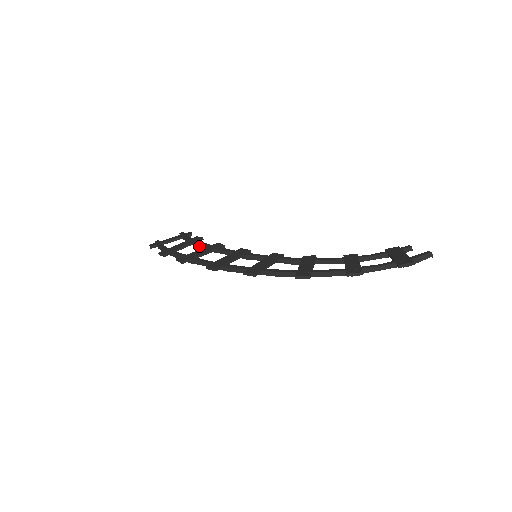
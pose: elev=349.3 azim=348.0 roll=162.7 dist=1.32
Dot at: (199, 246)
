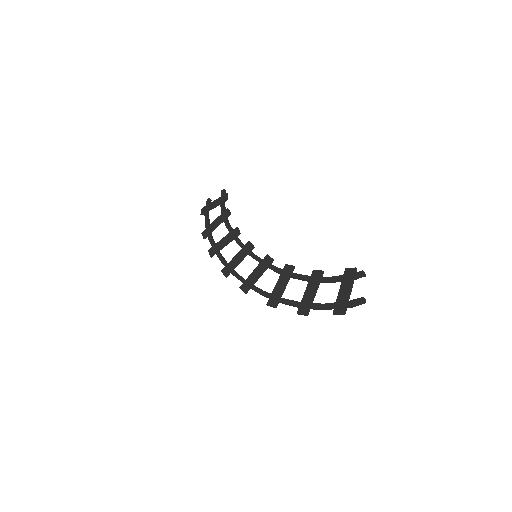
Dot at: (226, 226)
